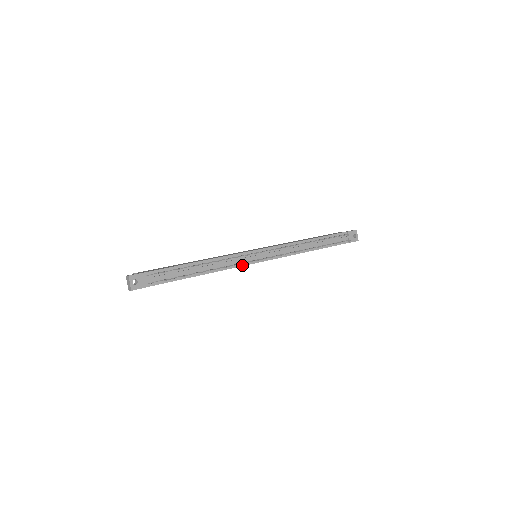
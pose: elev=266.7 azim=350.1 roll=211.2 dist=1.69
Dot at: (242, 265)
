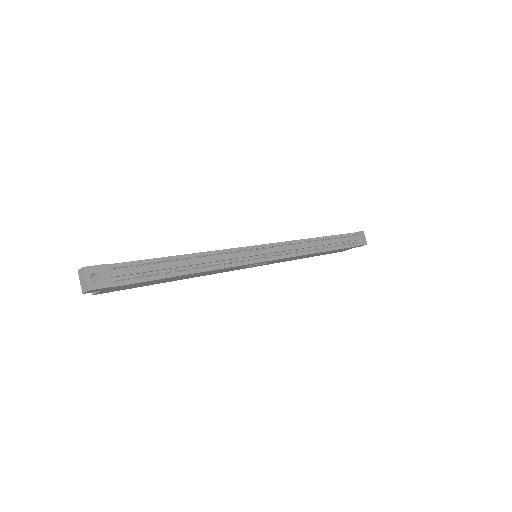
Dot at: (242, 264)
